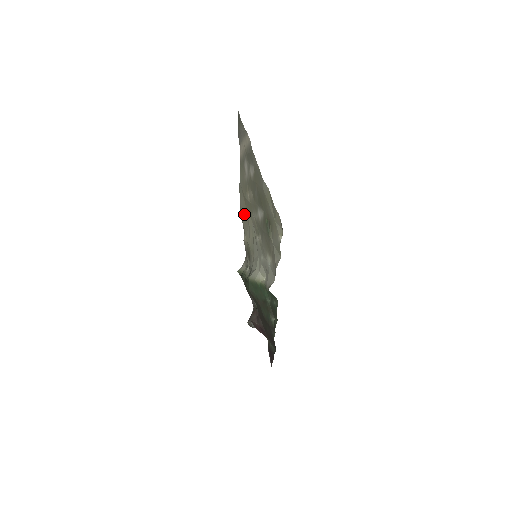
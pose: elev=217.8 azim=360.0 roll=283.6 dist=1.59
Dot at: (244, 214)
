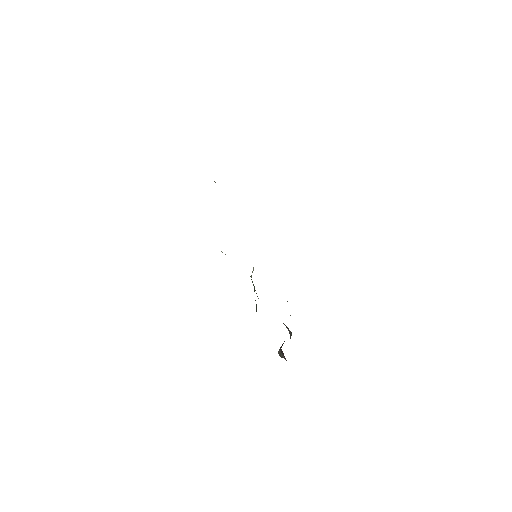
Dot at: occluded
